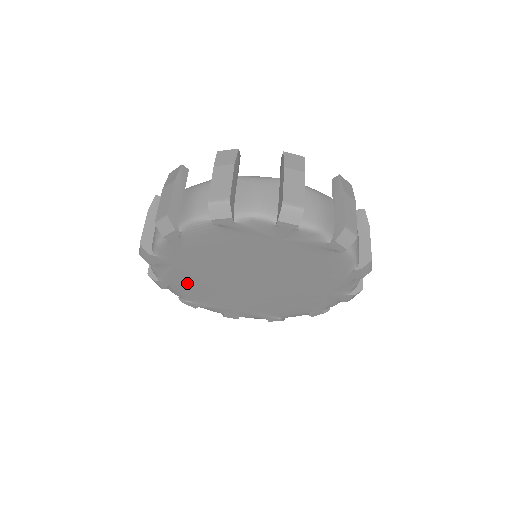
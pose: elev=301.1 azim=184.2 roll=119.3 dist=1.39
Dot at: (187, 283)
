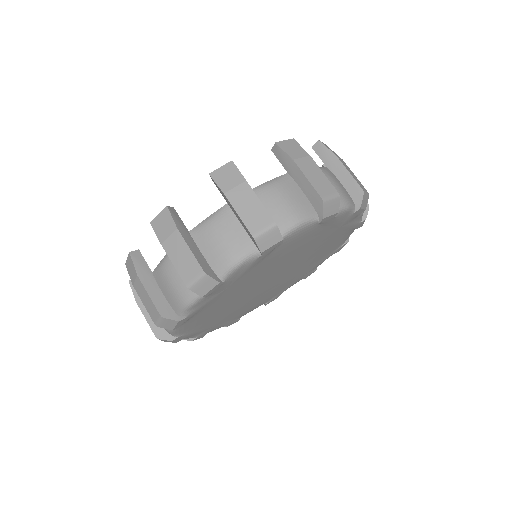
Dot at: (209, 309)
